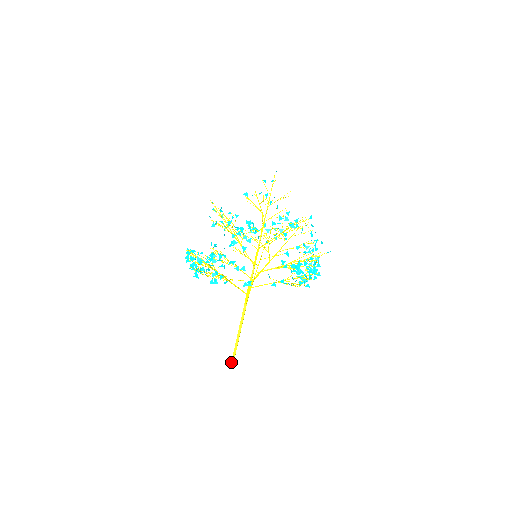
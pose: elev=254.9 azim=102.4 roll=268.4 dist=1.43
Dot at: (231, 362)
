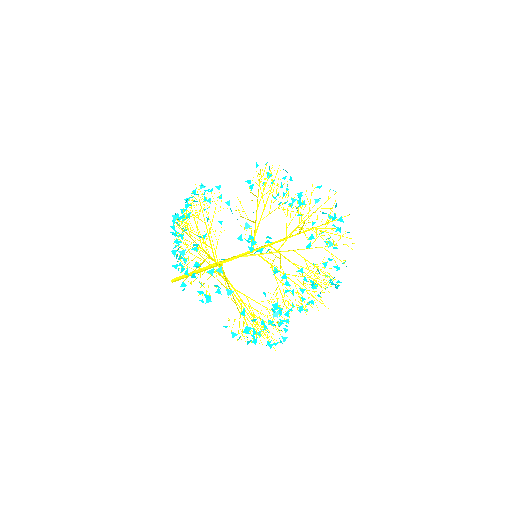
Dot at: (174, 278)
